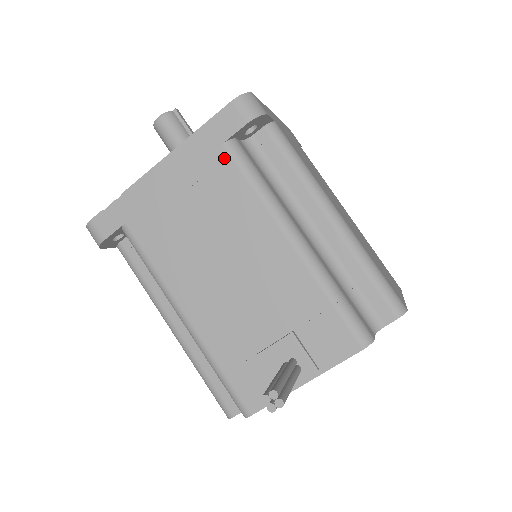
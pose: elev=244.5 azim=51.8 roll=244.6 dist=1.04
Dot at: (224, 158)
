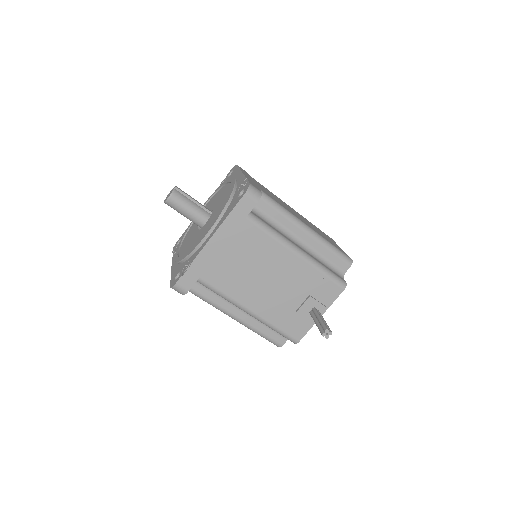
Dot at: (249, 225)
